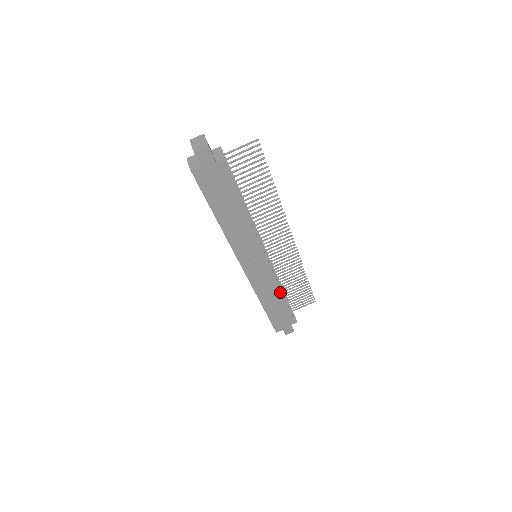
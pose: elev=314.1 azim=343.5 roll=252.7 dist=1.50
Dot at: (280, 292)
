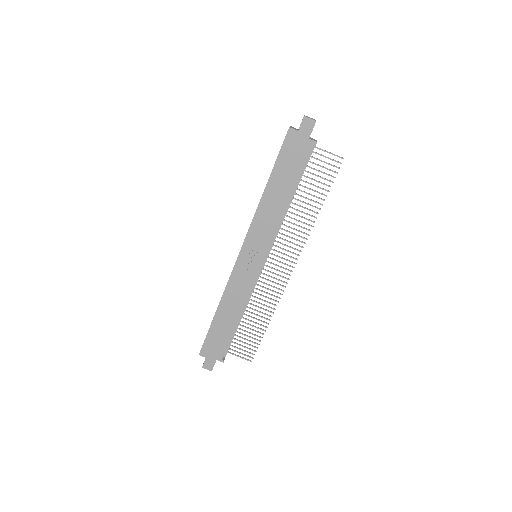
Dot at: (241, 310)
